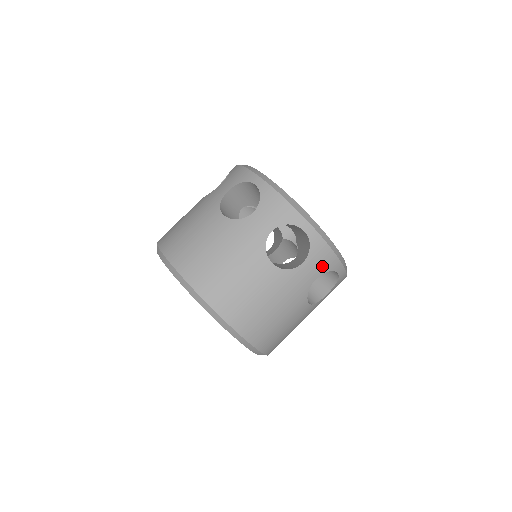
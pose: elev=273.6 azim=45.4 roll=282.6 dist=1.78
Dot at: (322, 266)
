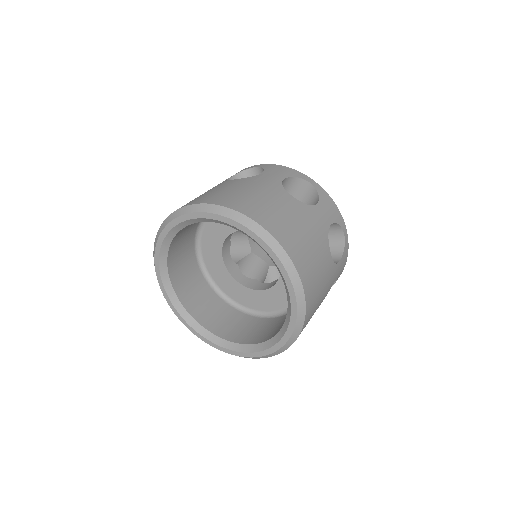
Dot at: (283, 173)
